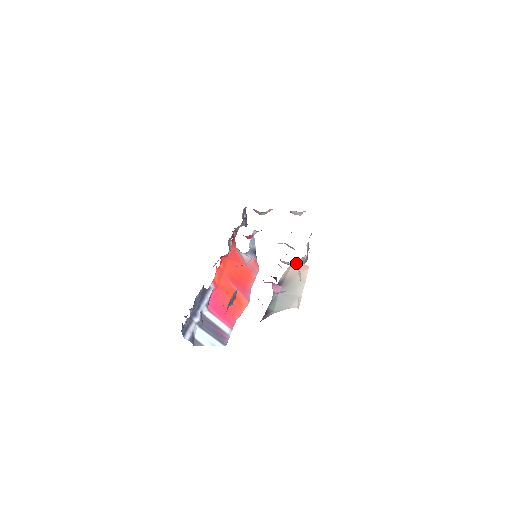
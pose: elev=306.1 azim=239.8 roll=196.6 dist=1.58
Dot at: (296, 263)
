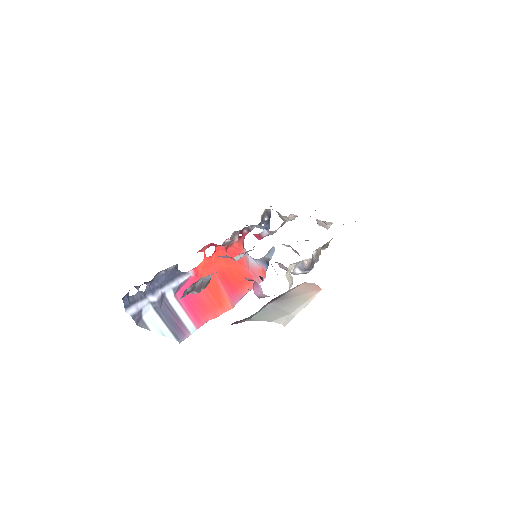
Dot at: (290, 265)
